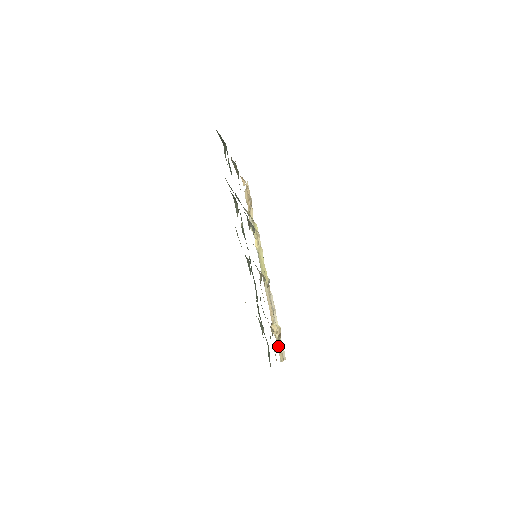
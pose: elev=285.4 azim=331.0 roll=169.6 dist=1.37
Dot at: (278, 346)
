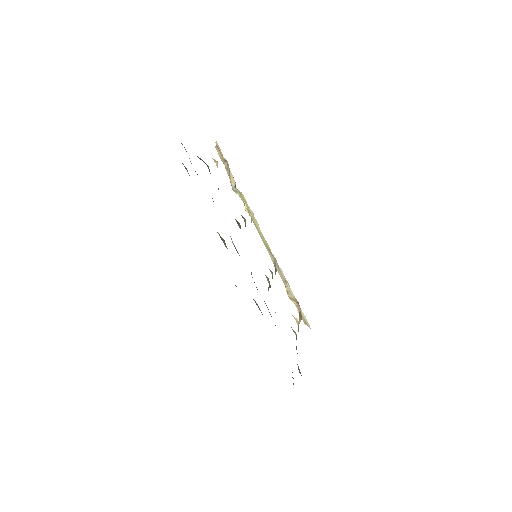
Dot at: occluded
